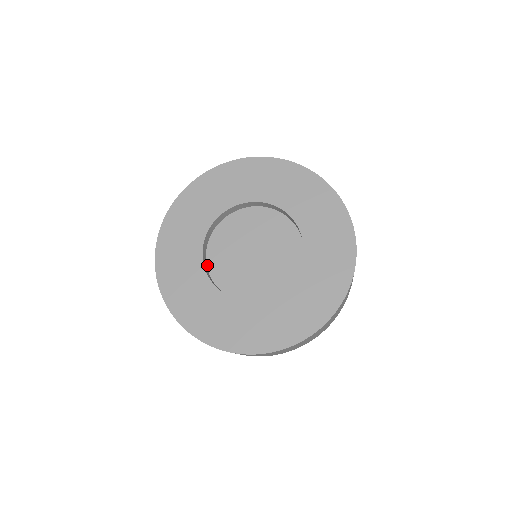
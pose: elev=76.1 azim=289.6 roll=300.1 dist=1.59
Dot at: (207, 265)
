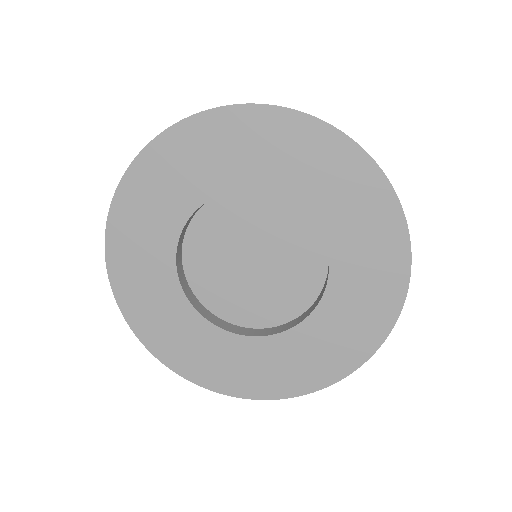
Dot at: (196, 214)
